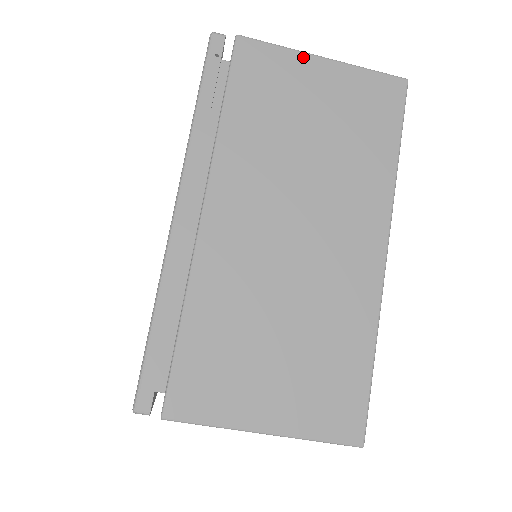
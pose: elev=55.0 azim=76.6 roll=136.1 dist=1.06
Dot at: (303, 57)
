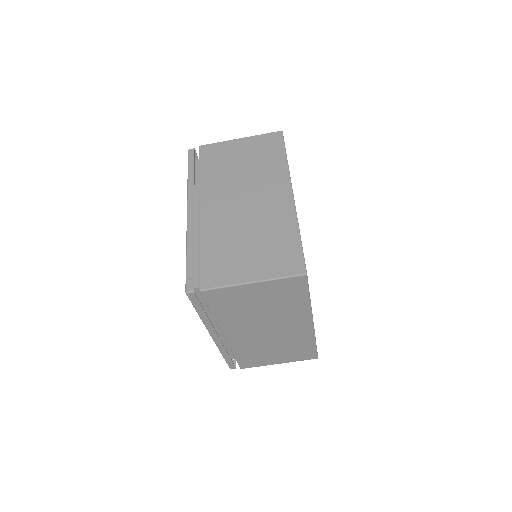
Dot at: (230, 142)
